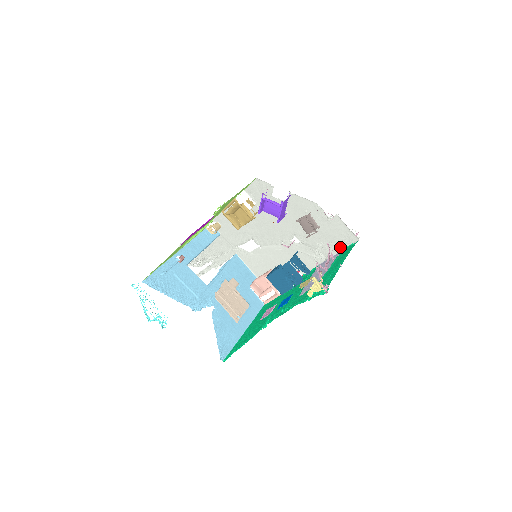
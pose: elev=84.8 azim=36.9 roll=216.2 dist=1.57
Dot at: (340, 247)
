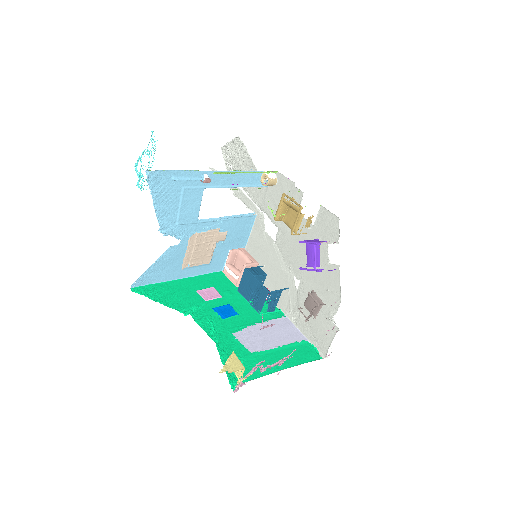
Dot at: (310, 337)
